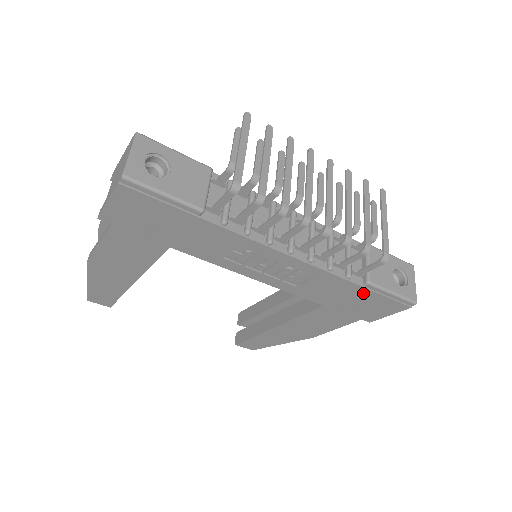
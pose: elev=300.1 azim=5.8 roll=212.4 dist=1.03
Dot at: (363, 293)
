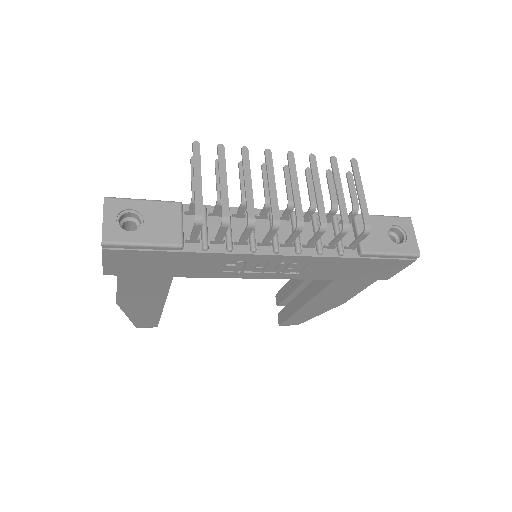
Dot at: (363, 262)
